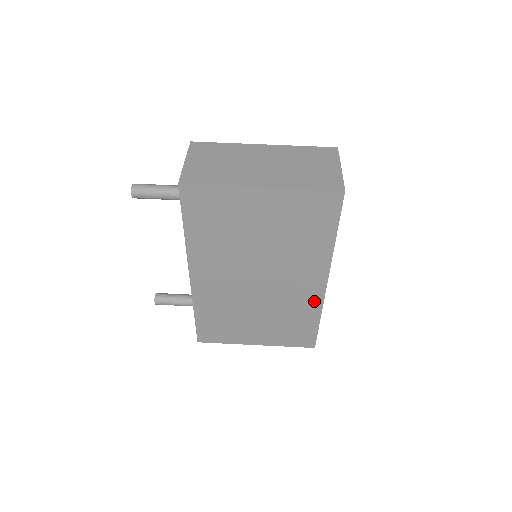
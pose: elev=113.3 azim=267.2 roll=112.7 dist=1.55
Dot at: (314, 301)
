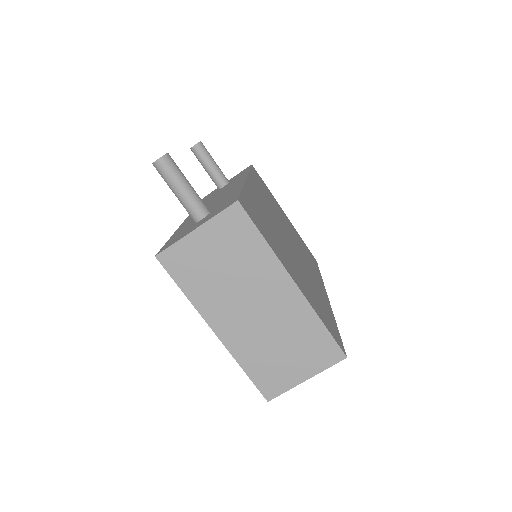
Dot at: occluded
